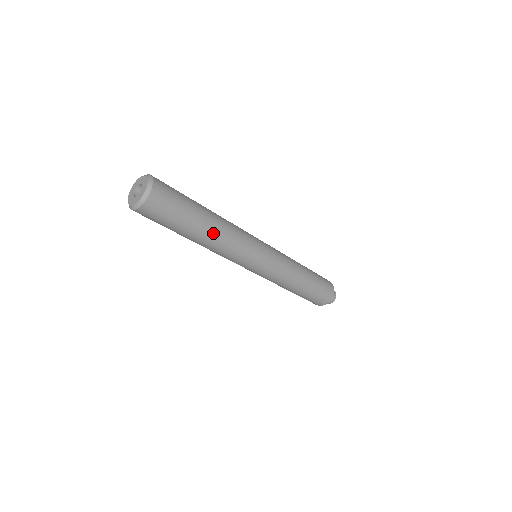
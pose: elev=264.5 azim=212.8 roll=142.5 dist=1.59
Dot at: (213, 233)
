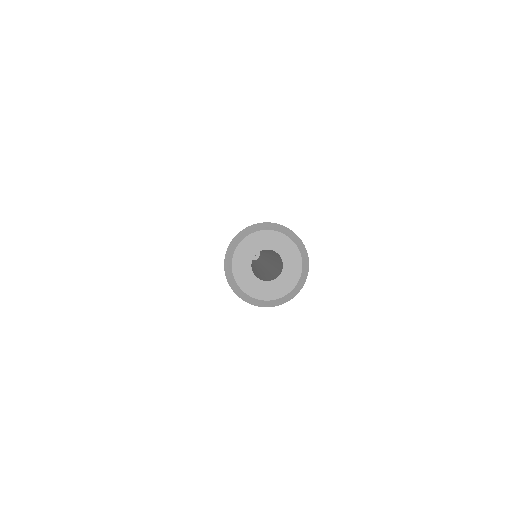
Dot at: occluded
